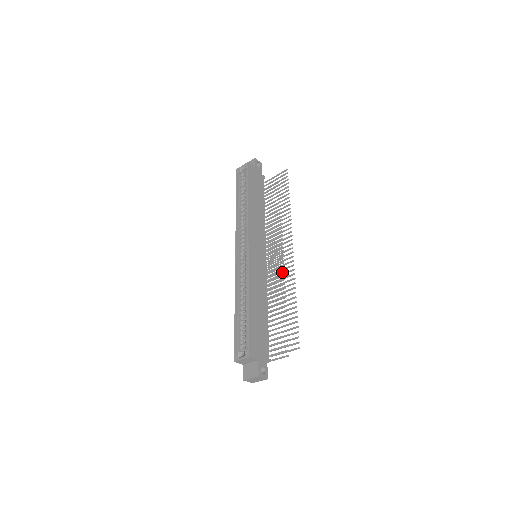
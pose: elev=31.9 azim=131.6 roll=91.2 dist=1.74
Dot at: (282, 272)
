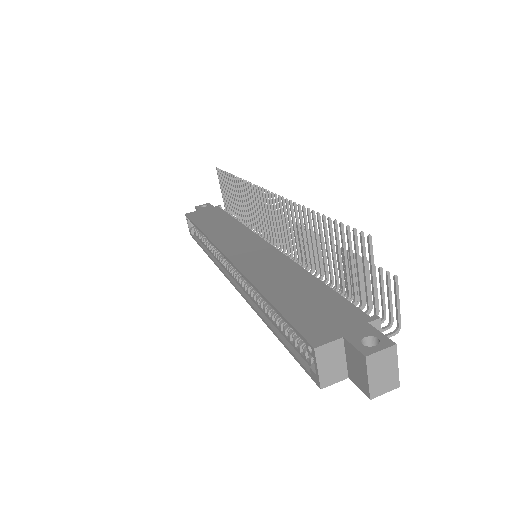
Dot at: occluded
